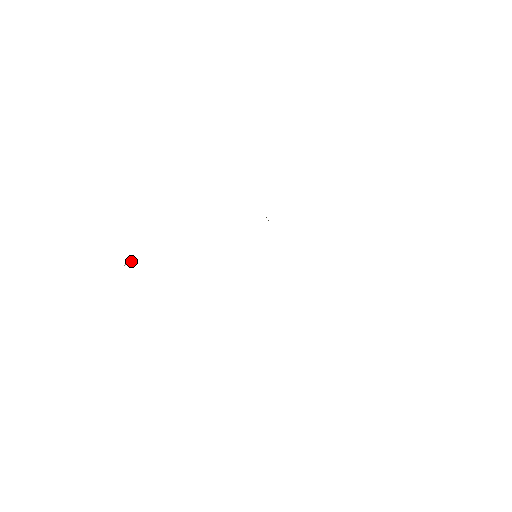
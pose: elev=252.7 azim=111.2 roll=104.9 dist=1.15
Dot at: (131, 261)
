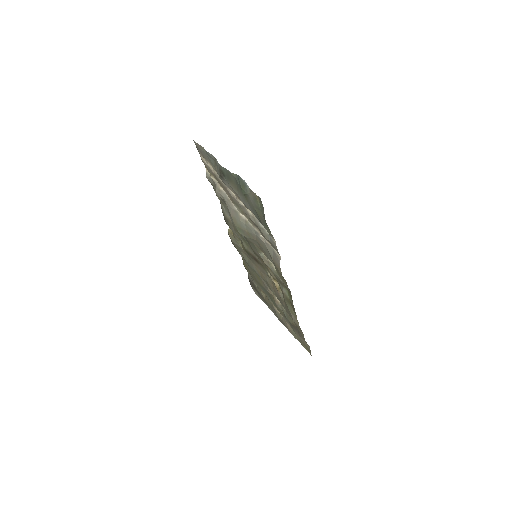
Dot at: occluded
